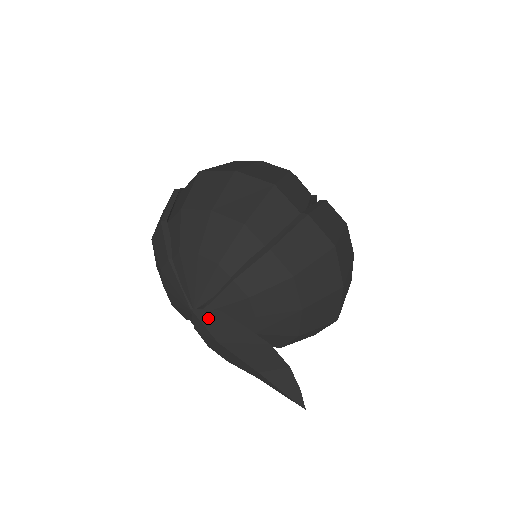
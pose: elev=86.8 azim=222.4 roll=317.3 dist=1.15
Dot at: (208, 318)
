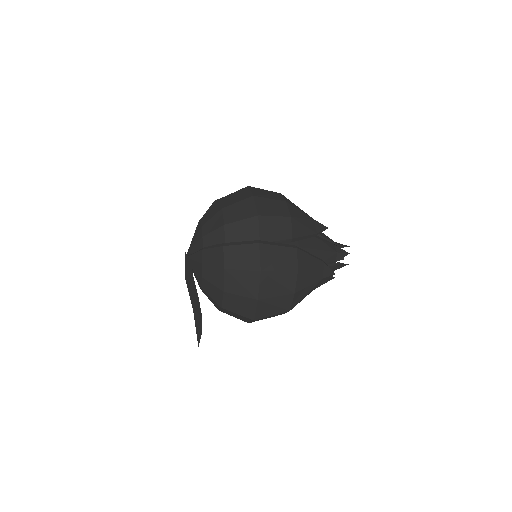
Dot at: (187, 262)
